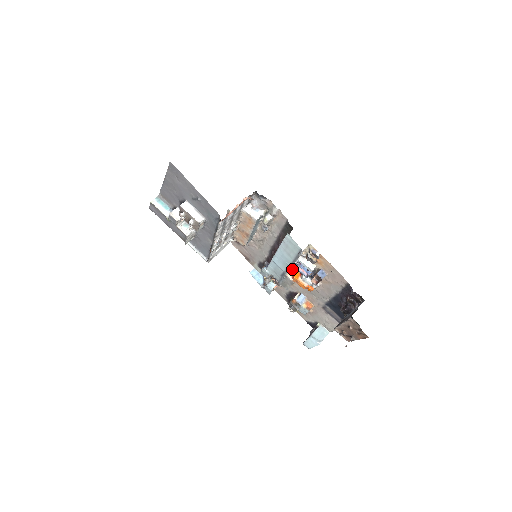
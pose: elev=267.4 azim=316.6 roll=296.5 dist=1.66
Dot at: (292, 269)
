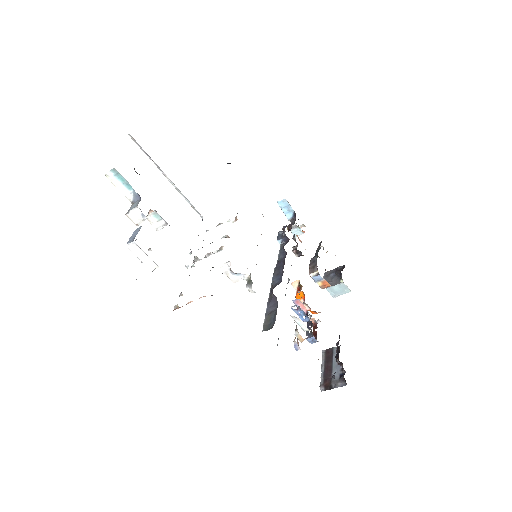
Dot at: (299, 284)
